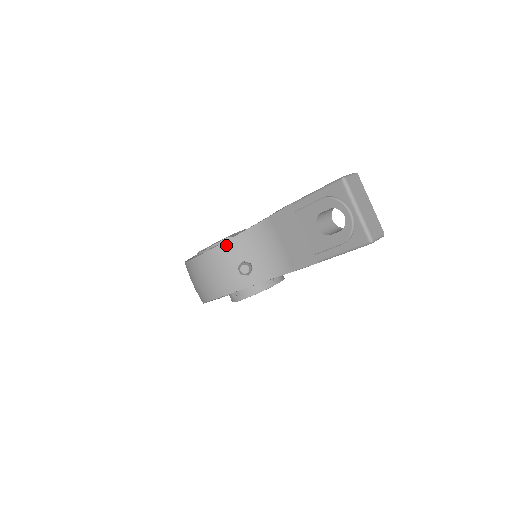
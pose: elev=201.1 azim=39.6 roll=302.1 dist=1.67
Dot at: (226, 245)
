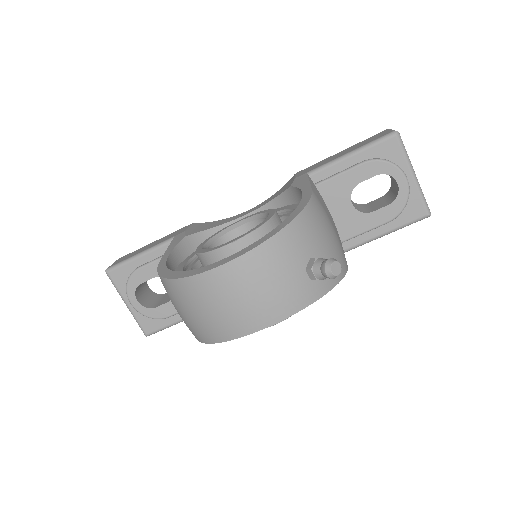
Dot at: (284, 235)
